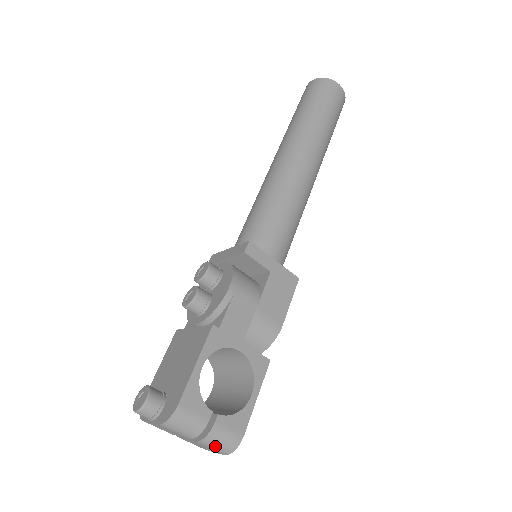
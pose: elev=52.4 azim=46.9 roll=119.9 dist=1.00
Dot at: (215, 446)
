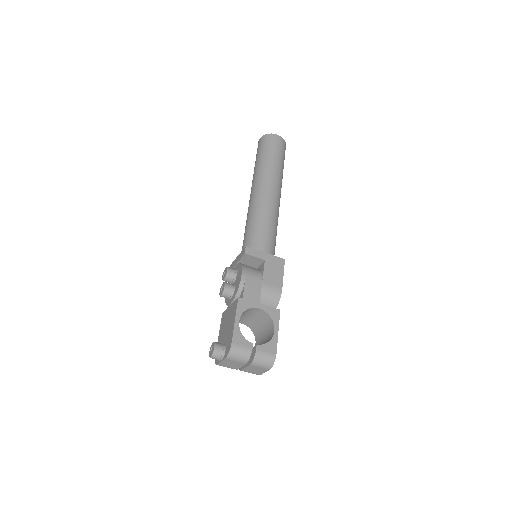
Dot at: (261, 364)
